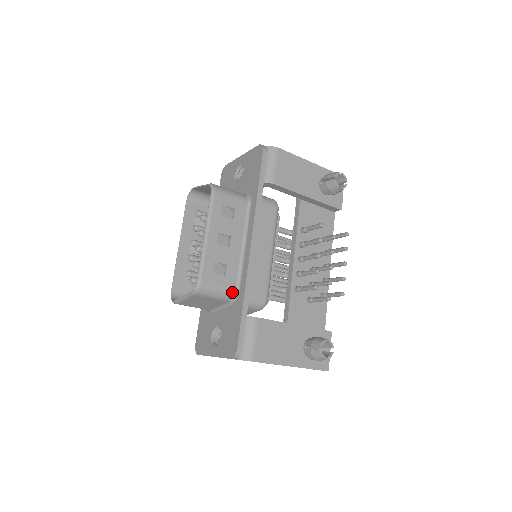
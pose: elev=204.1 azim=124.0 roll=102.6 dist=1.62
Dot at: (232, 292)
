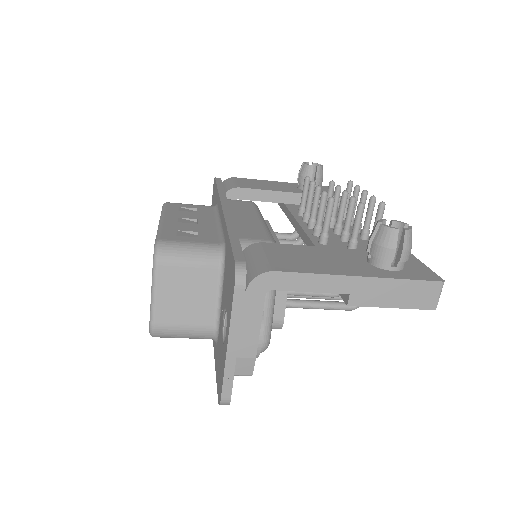
Dot at: (215, 248)
